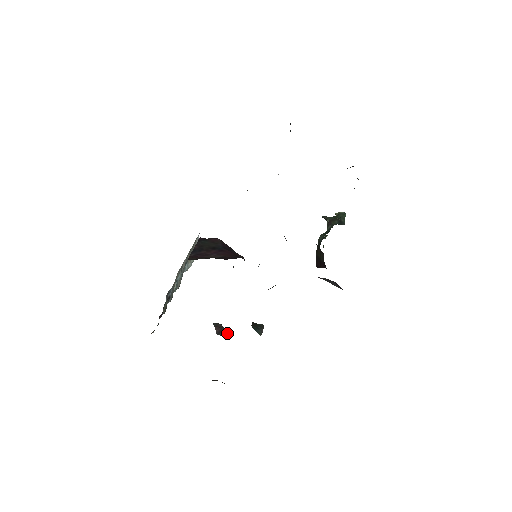
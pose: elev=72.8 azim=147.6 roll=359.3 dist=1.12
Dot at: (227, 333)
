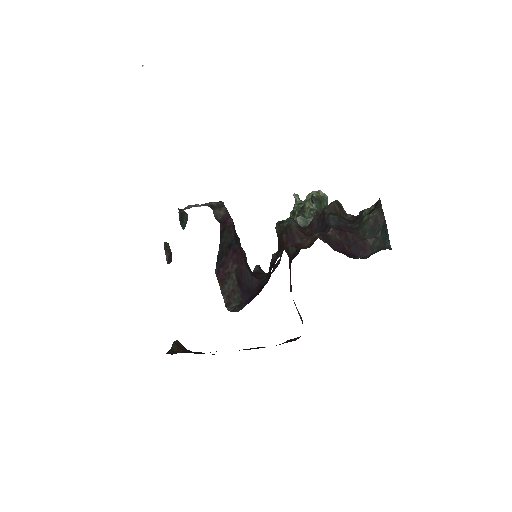
Dot at: occluded
